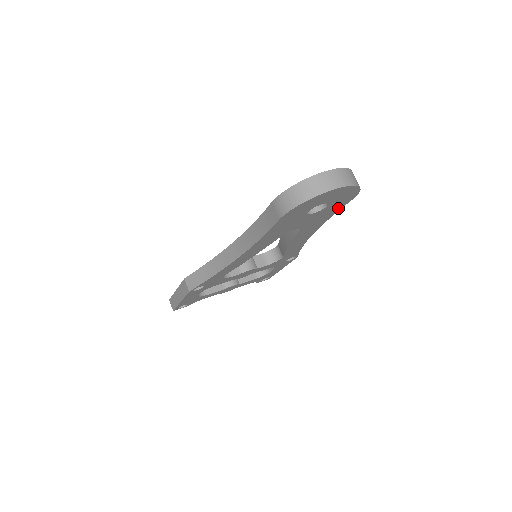
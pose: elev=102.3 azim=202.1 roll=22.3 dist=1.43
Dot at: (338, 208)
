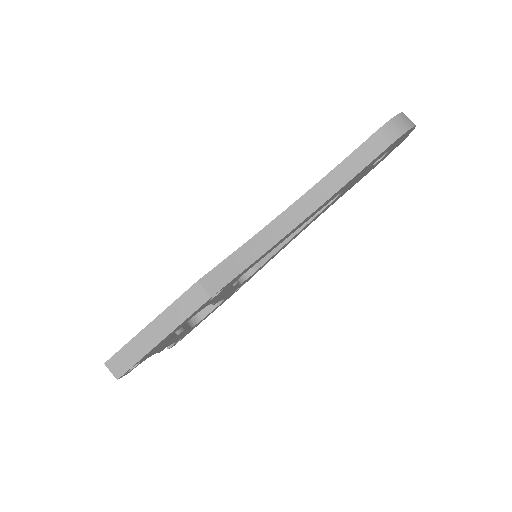
Dot at: (362, 177)
